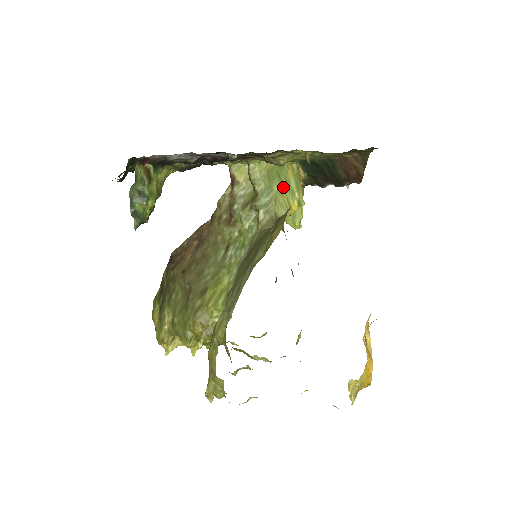
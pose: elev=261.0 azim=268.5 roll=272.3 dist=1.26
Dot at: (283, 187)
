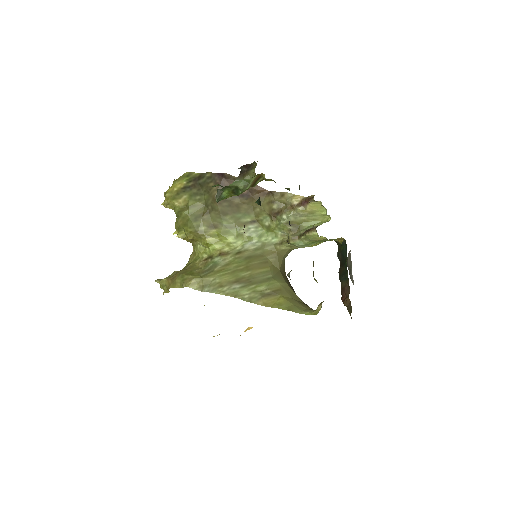
Dot at: occluded
